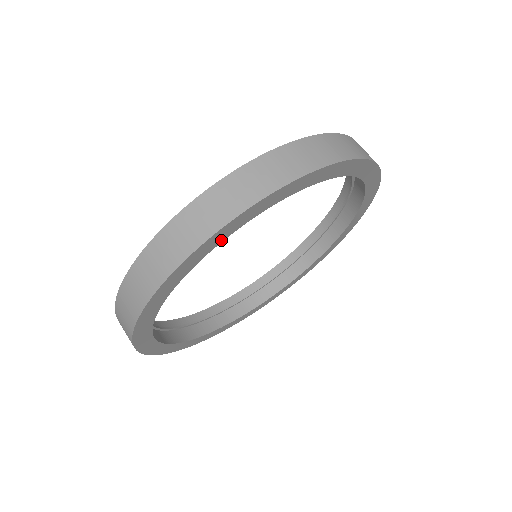
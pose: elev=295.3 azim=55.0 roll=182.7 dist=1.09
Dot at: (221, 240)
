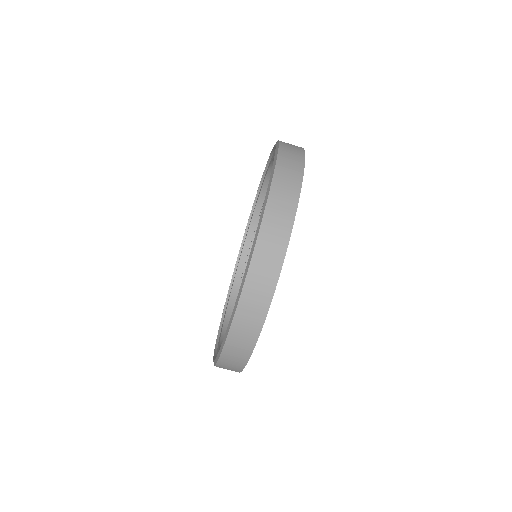
Dot at: occluded
